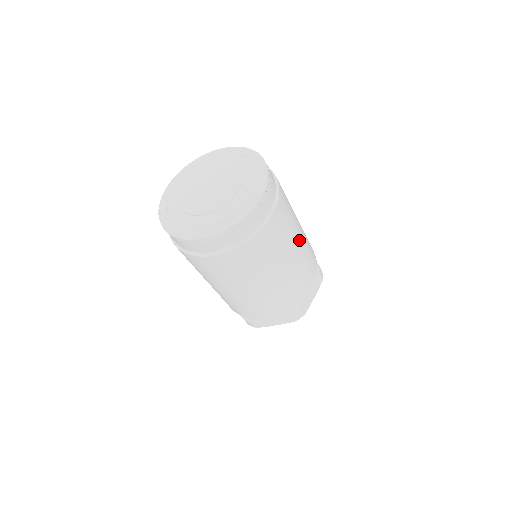
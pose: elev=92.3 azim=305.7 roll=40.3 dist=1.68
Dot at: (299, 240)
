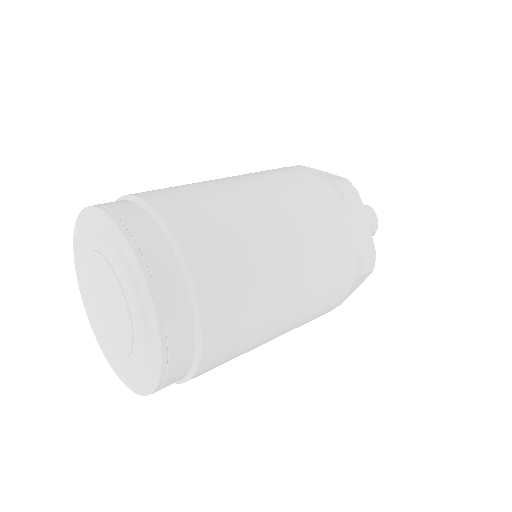
Dot at: (270, 222)
